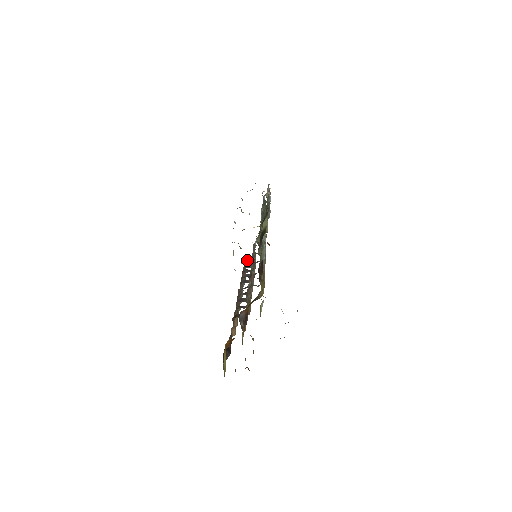
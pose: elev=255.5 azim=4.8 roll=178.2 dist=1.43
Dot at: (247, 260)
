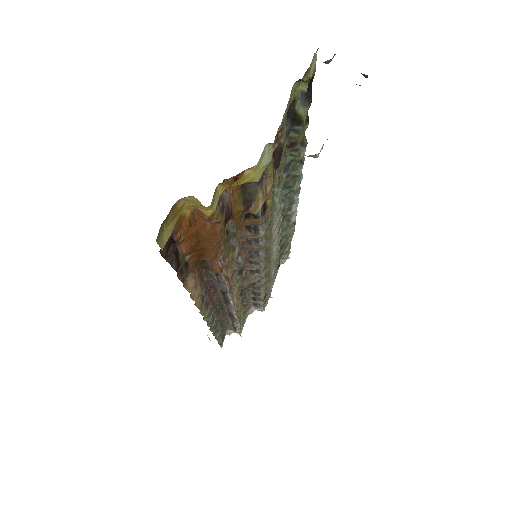
Dot at: occluded
